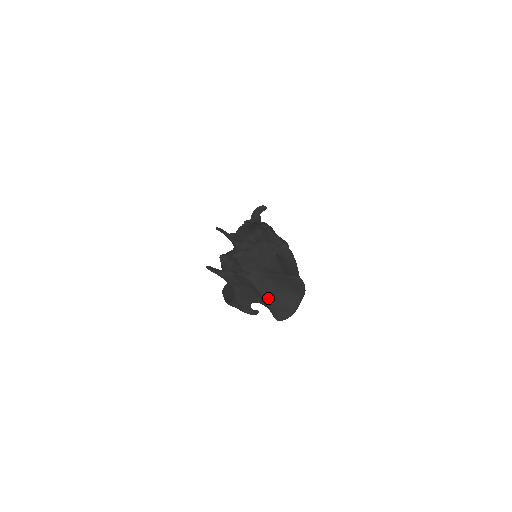
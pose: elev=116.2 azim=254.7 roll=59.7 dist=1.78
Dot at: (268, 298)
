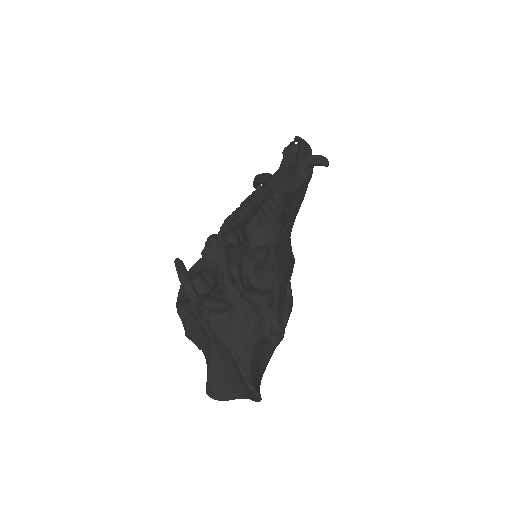
Dot at: (214, 369)
